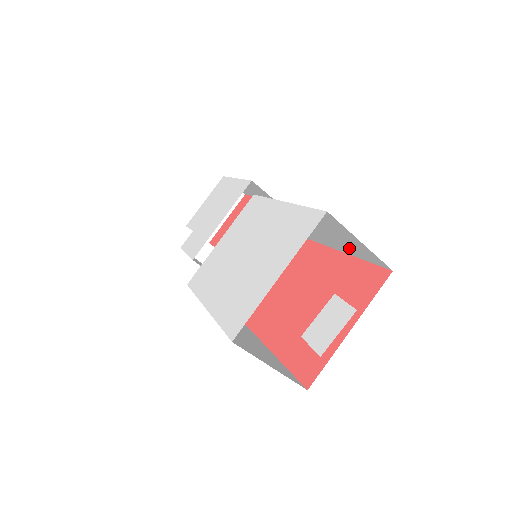
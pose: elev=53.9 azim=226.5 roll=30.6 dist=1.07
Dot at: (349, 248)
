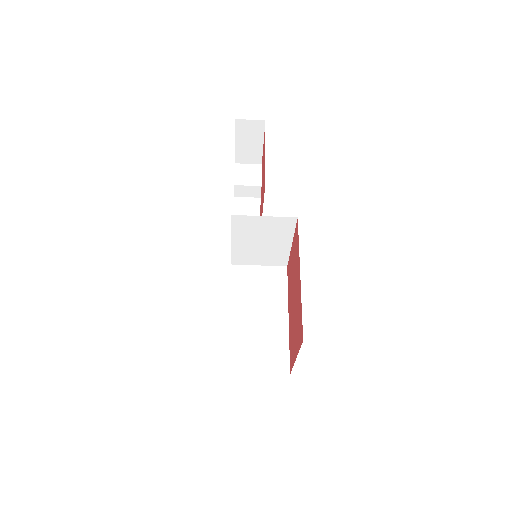
Dot at: occluded
